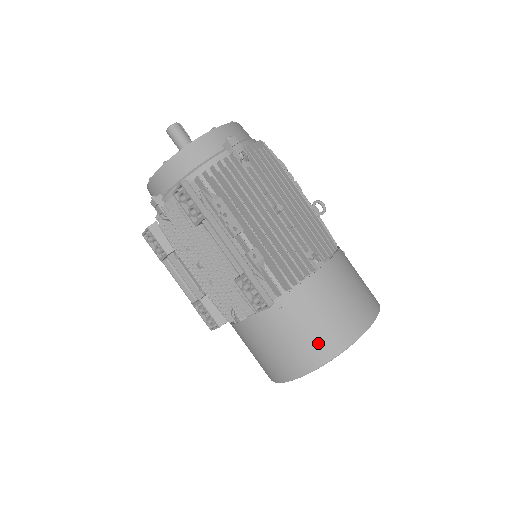
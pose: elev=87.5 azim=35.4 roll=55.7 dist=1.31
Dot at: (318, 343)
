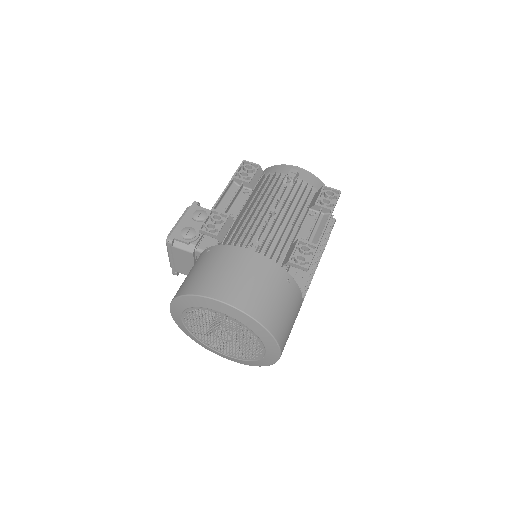
Dot at: (278, 318)
